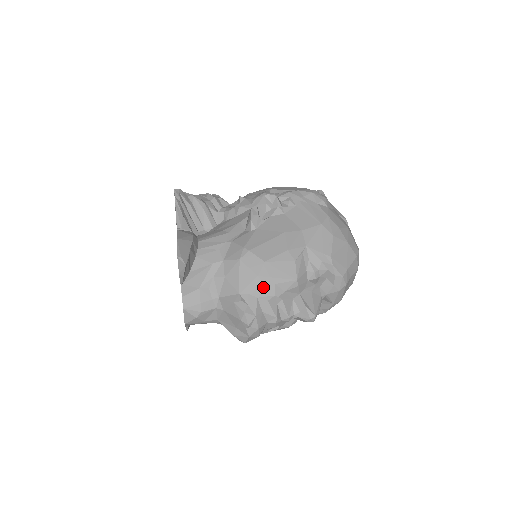
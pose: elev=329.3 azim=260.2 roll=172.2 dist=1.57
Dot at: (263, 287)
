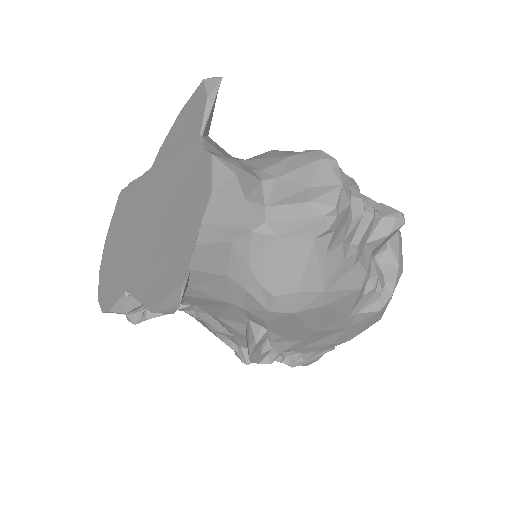
Dot at: occluded
